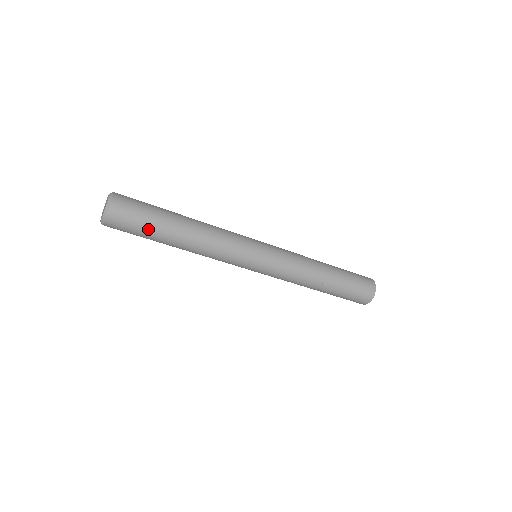
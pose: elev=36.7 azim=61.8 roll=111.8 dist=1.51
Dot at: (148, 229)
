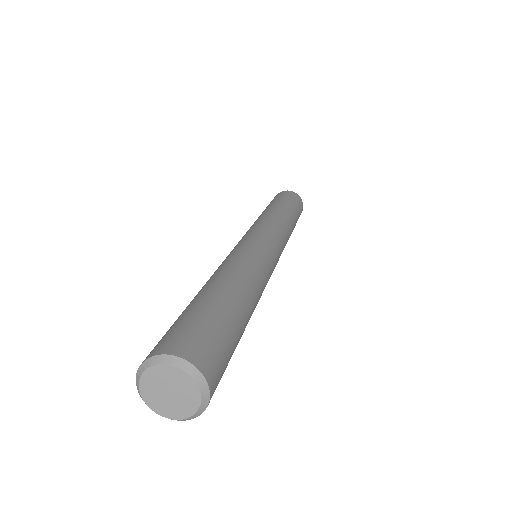
Dot at: occluded
